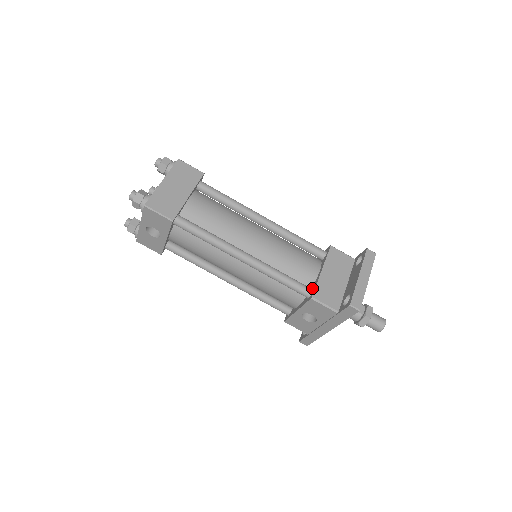
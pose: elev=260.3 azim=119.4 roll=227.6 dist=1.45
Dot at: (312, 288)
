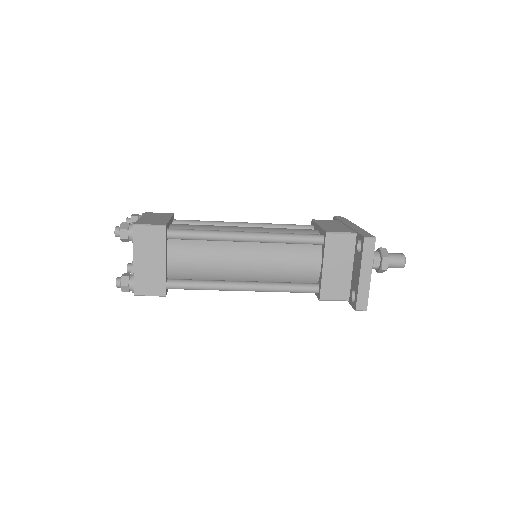
Dot at: (318, 283)
